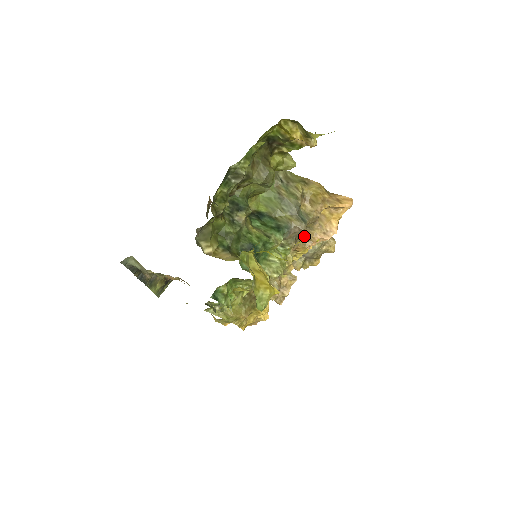
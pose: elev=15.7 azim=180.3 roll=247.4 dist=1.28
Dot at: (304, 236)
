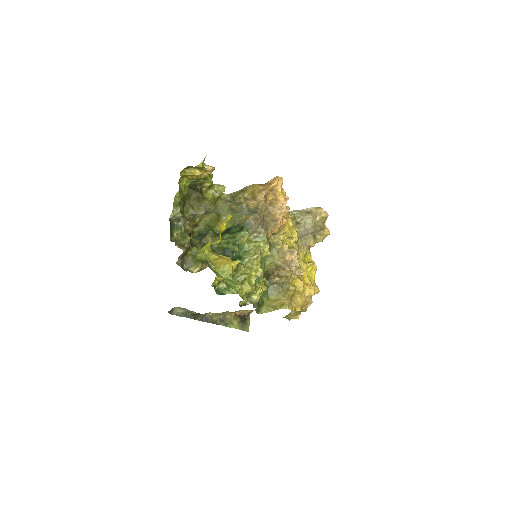
Dot at: (271, 221)
